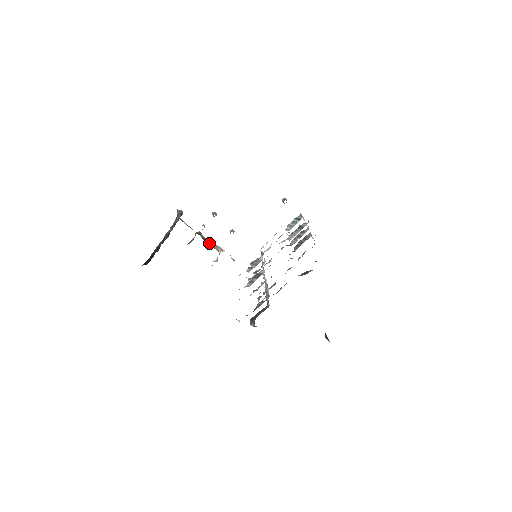
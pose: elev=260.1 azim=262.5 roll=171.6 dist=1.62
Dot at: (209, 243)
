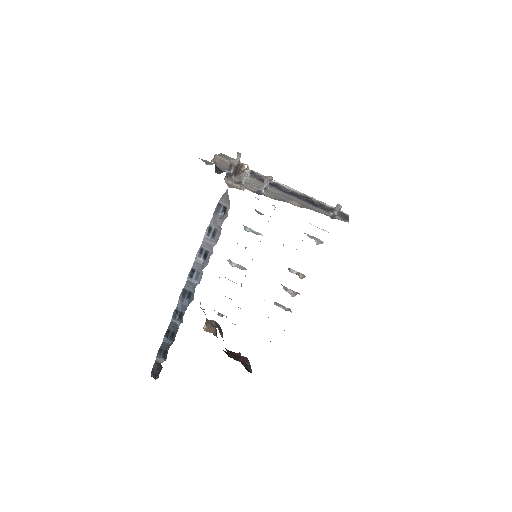
Dot at: (238, 172)
